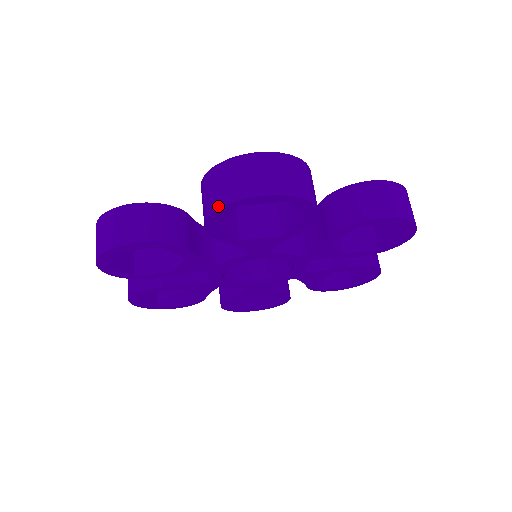
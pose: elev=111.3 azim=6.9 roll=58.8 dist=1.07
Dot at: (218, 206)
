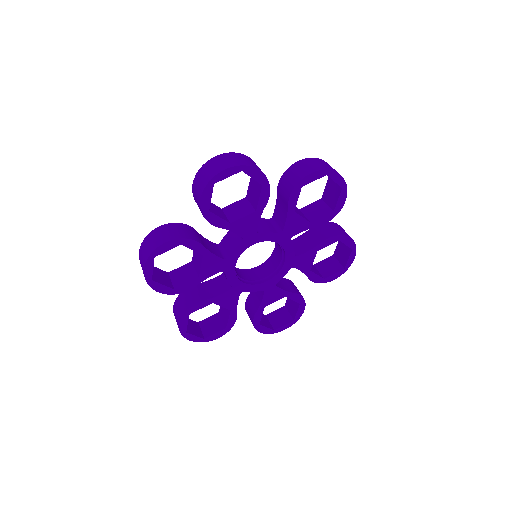
Dot at: (318, 169)
